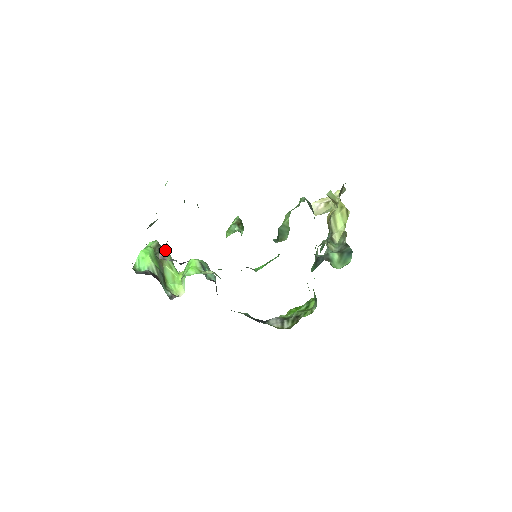
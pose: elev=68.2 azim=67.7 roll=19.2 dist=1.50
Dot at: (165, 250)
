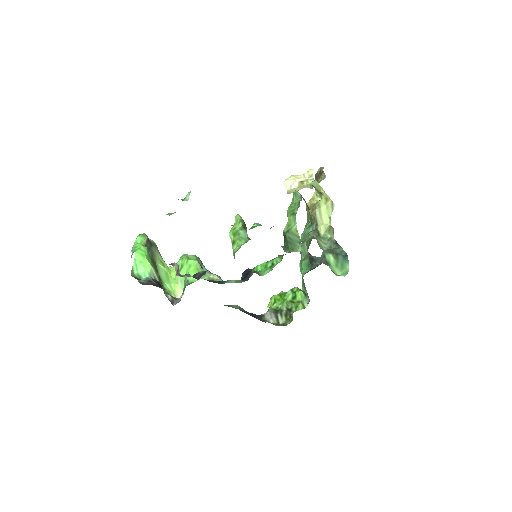
Dot at: (152, 243)
